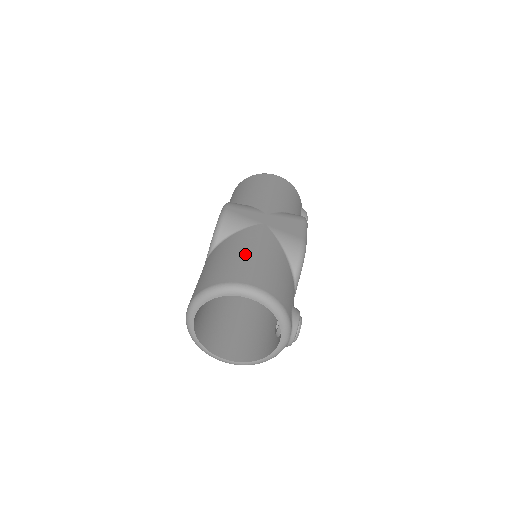
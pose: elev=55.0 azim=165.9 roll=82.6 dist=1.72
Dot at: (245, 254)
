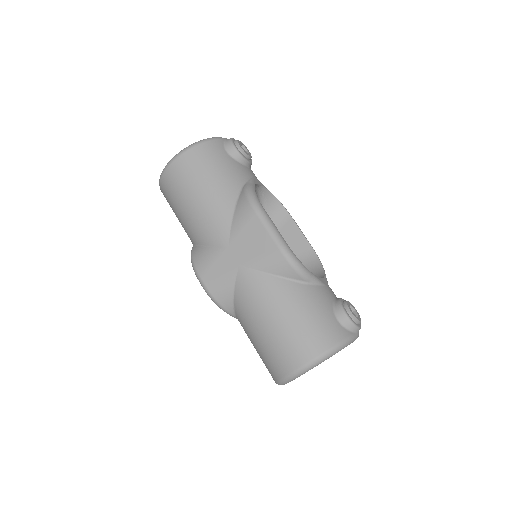
Dot at: (266, 329)
